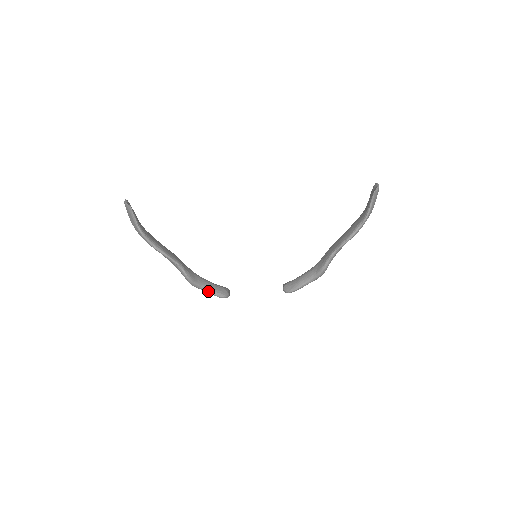
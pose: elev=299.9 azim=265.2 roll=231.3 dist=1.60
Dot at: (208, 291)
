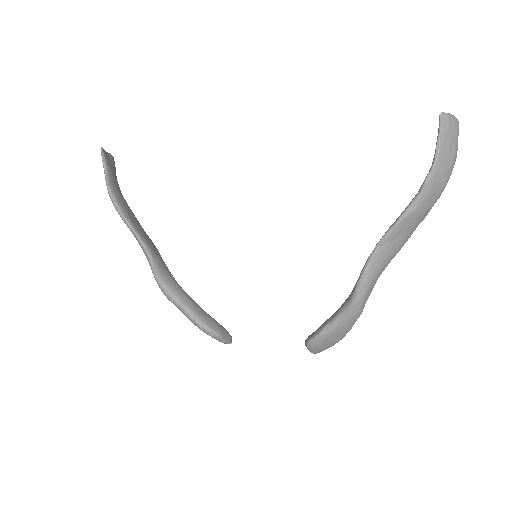
Dot at: (185, 311)
